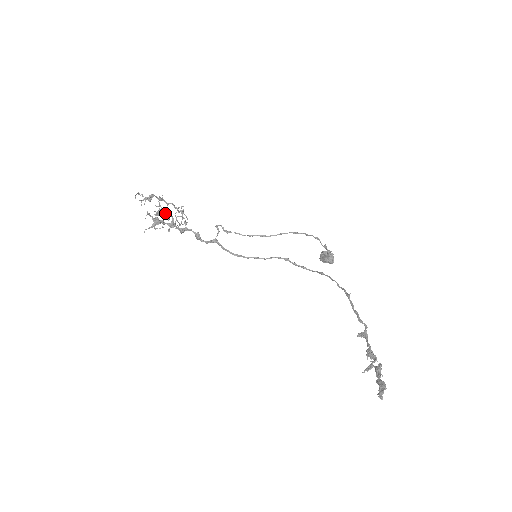
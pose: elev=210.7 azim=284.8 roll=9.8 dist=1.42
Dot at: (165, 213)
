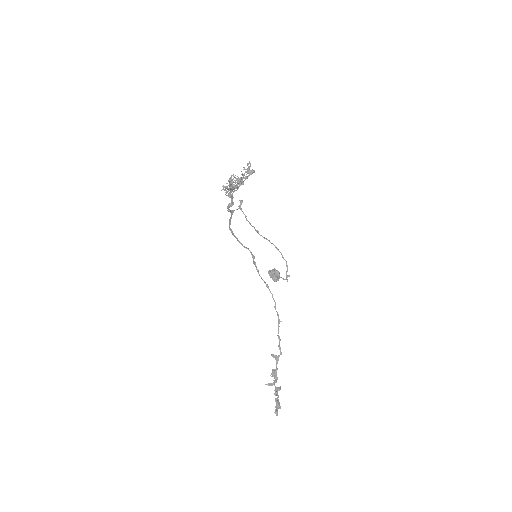
Dot at: occluded
